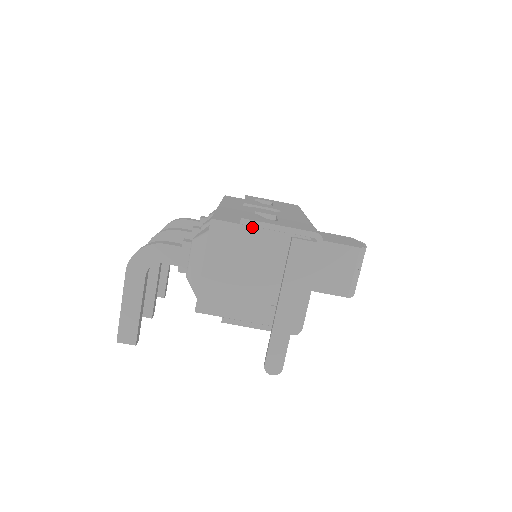
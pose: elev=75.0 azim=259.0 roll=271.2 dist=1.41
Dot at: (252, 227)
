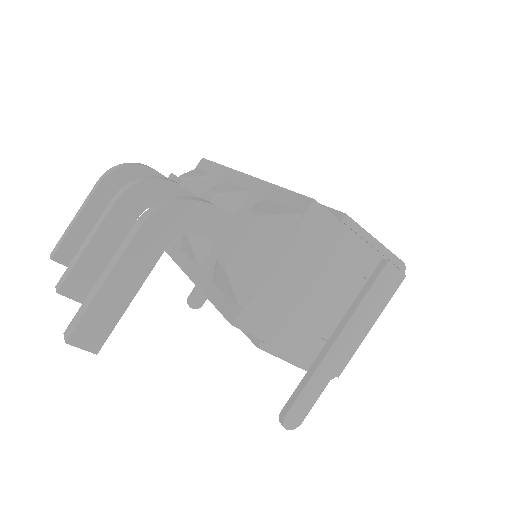
Dot at: (351, 230)
